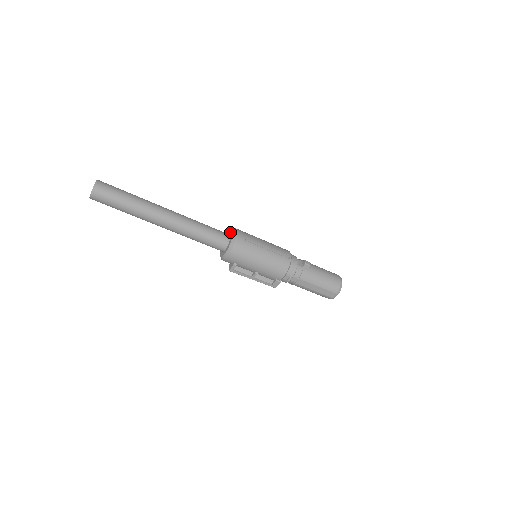
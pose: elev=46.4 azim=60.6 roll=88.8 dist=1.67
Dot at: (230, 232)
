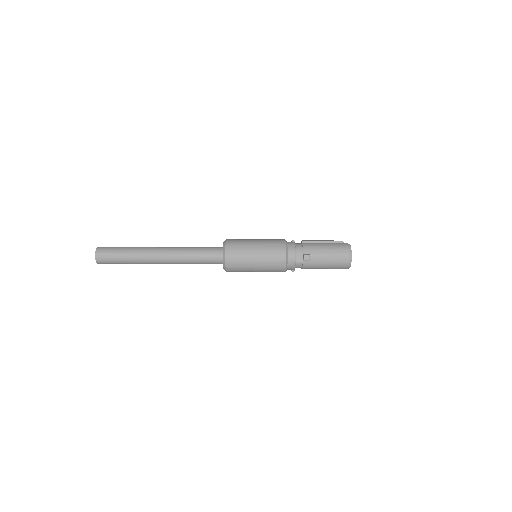
Dot at: (222, 250)
